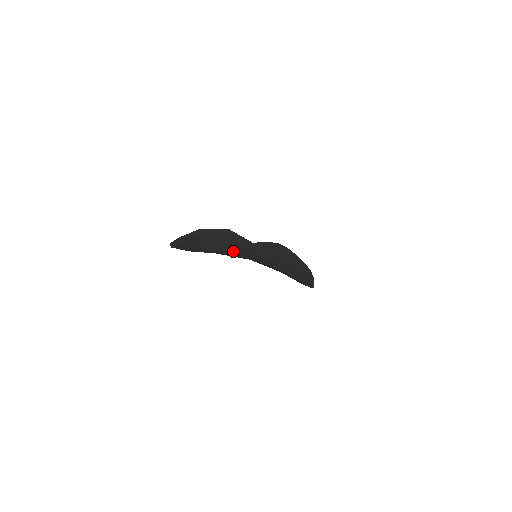
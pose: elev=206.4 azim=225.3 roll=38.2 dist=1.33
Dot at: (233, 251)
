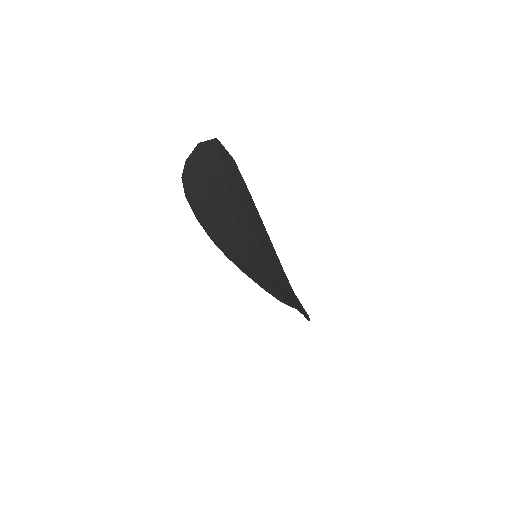
Dot at: (226, 202)
